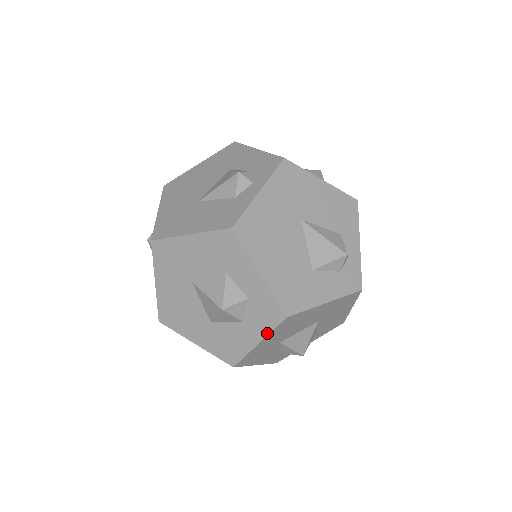
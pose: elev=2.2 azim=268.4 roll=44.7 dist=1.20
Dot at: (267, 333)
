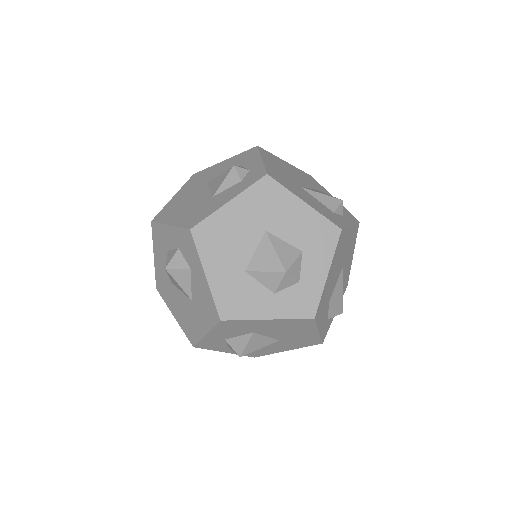
Dot at: (285, 317)
